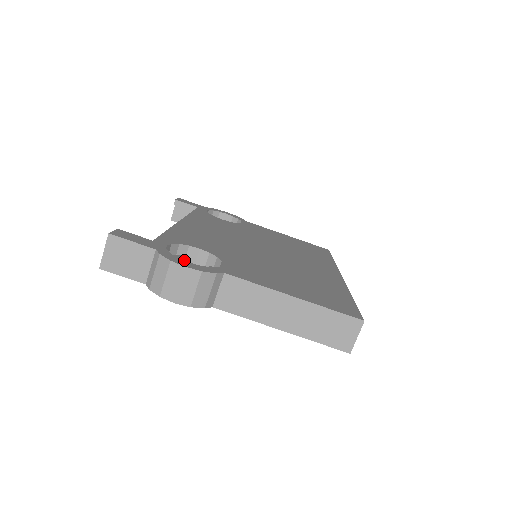
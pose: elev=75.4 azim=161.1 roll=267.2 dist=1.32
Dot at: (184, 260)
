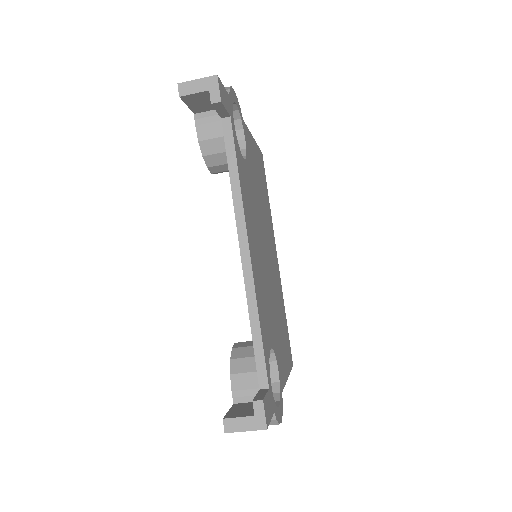
Dot at: occluded
